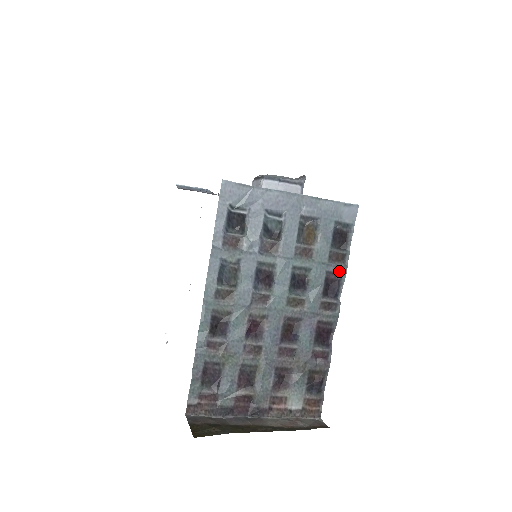
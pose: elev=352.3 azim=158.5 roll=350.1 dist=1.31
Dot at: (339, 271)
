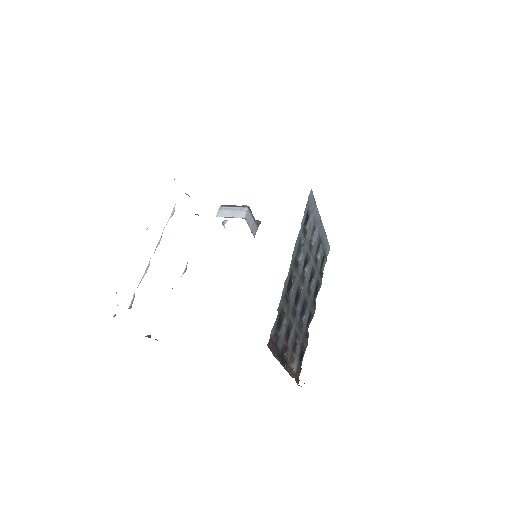
Dot at: (320, 282)
